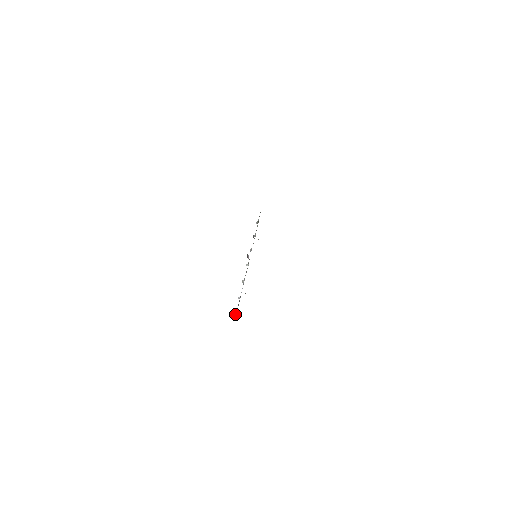
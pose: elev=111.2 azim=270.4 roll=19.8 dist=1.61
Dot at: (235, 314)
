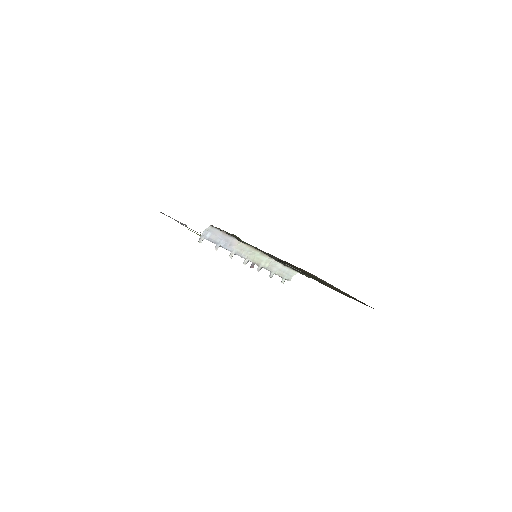
Dot at: occluded
